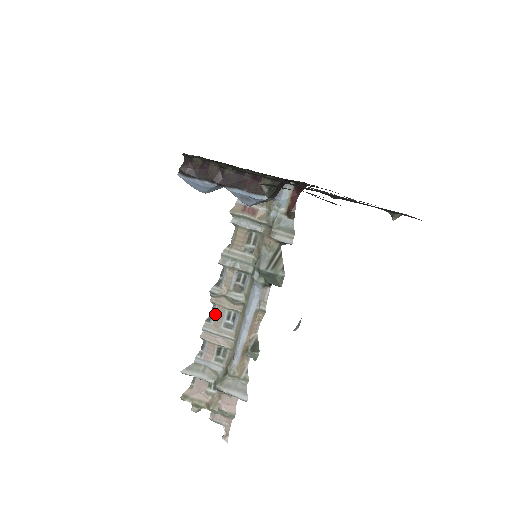
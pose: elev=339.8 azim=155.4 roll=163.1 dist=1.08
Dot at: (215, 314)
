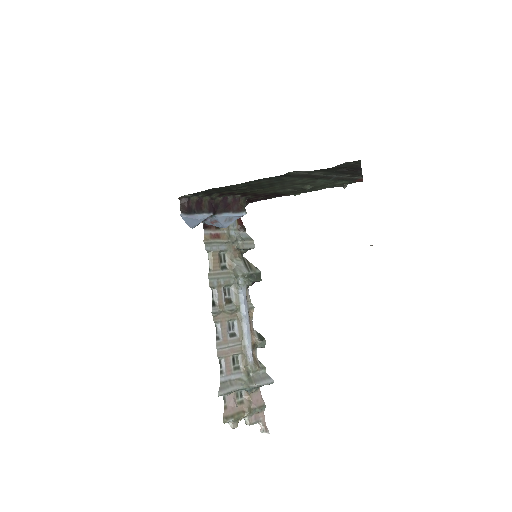
Dot at: (221, 330)
